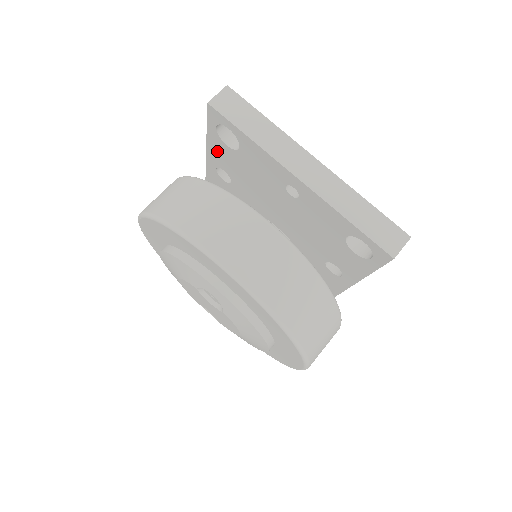
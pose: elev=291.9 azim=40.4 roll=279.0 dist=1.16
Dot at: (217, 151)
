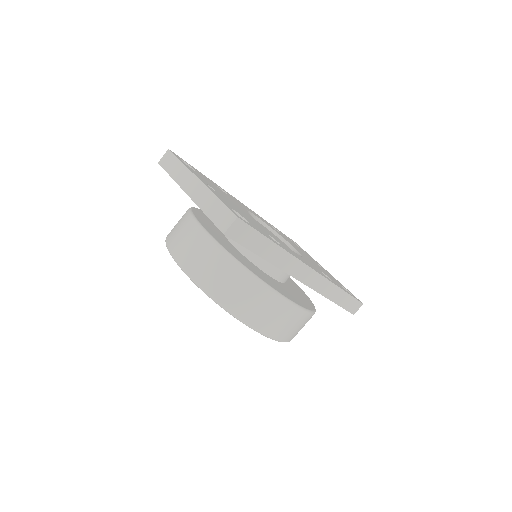
Dot at: occluded
